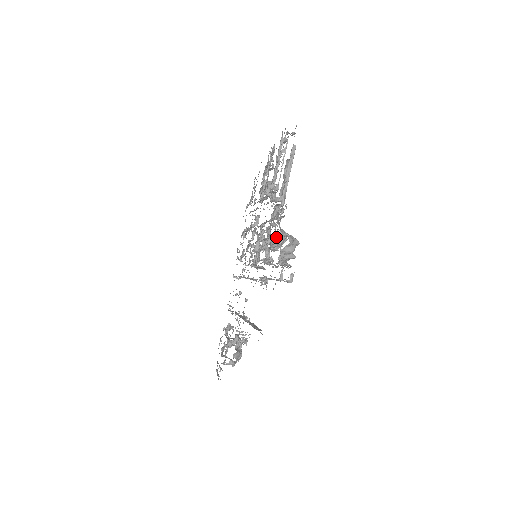
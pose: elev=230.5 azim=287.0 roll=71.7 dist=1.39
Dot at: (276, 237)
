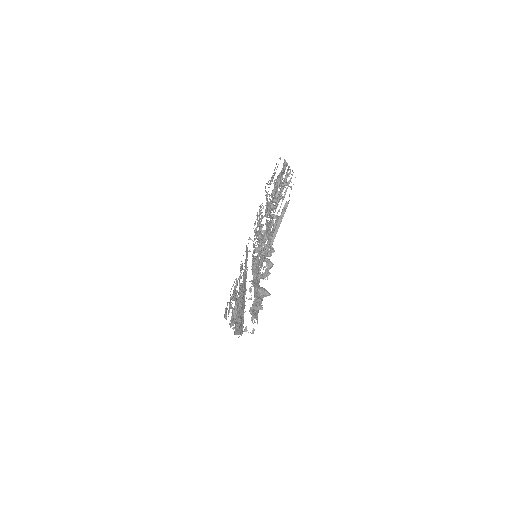
Dot at: (256, 281)
